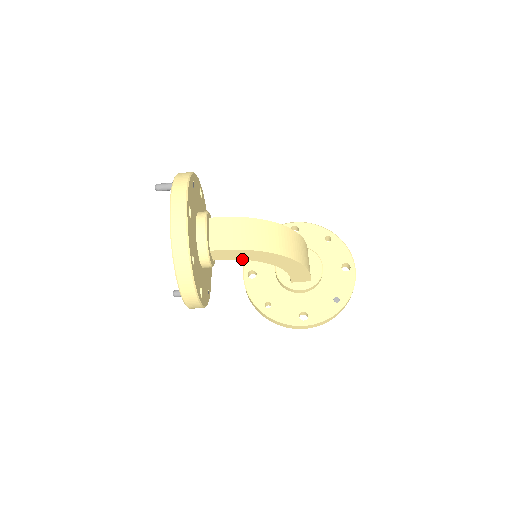
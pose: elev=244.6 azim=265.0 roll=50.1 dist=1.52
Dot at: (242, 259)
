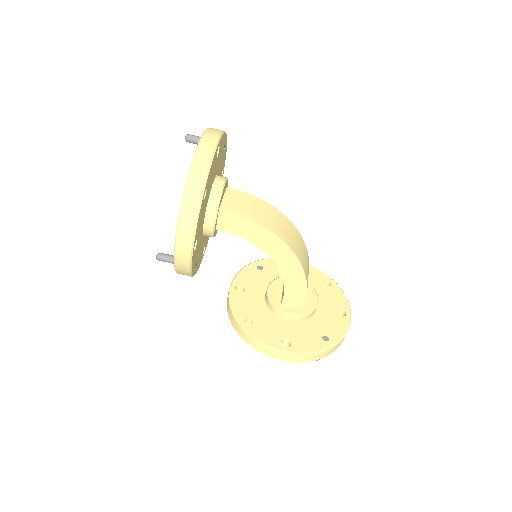
Dot at: (246, 239)
